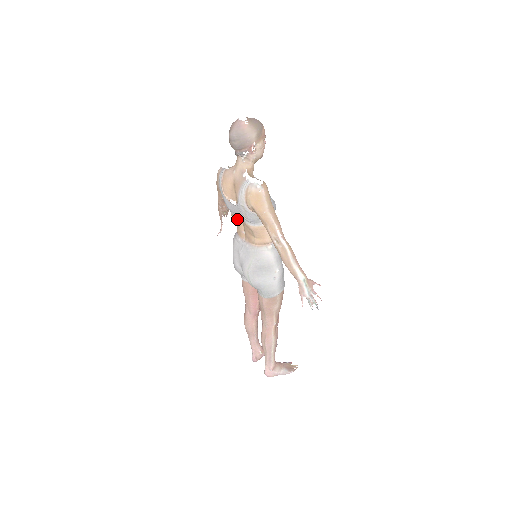
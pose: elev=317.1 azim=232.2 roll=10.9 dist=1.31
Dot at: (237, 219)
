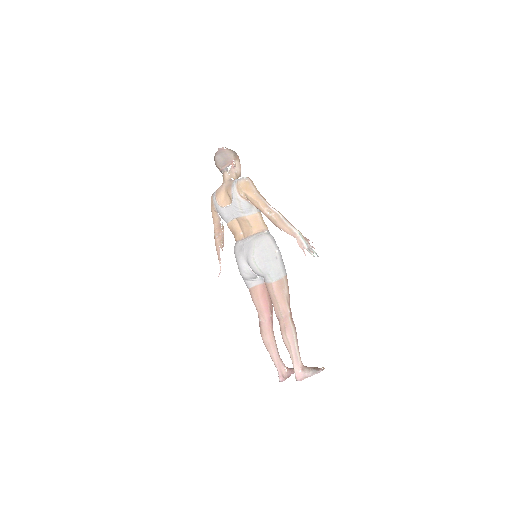
Dot at: (234, 223)
